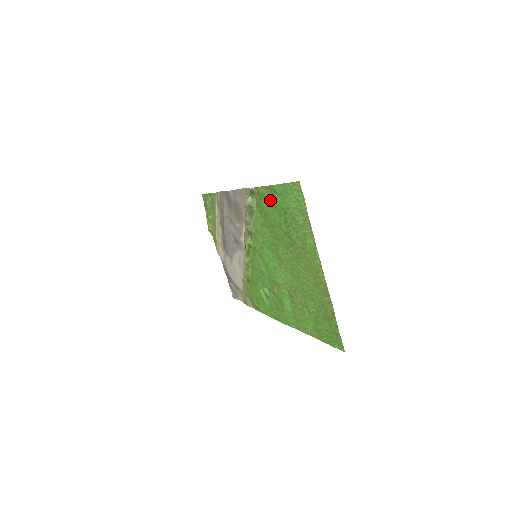
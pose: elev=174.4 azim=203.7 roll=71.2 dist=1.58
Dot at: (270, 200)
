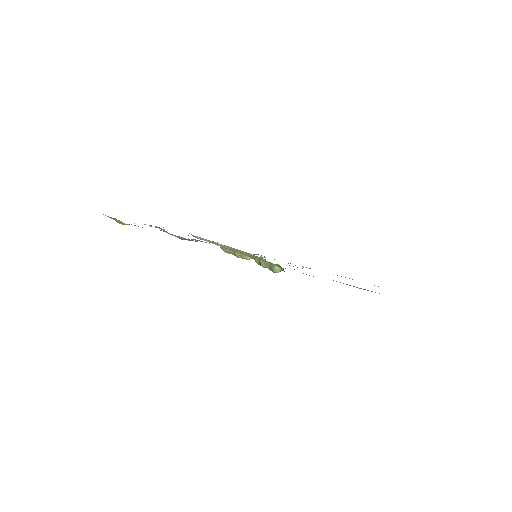
Dot at: occluded
